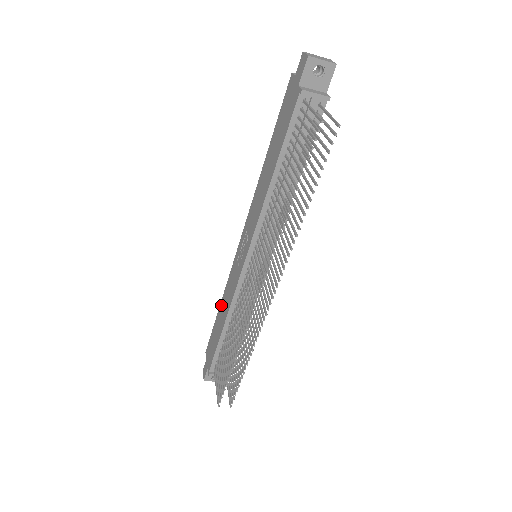
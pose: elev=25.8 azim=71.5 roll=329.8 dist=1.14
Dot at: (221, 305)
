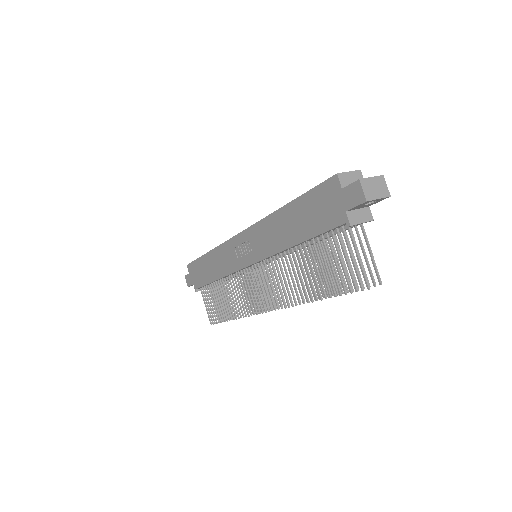
Dot at: (209, 256)
